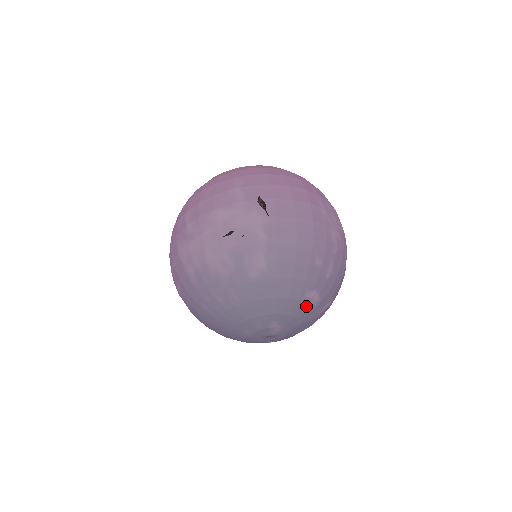
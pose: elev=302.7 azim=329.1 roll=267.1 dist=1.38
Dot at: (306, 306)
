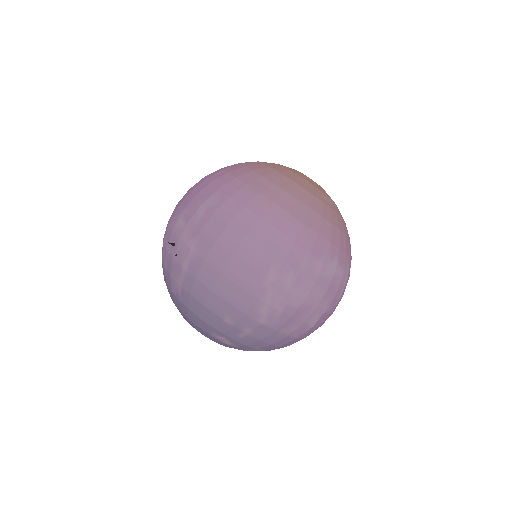
Dot at: (218, 340)
